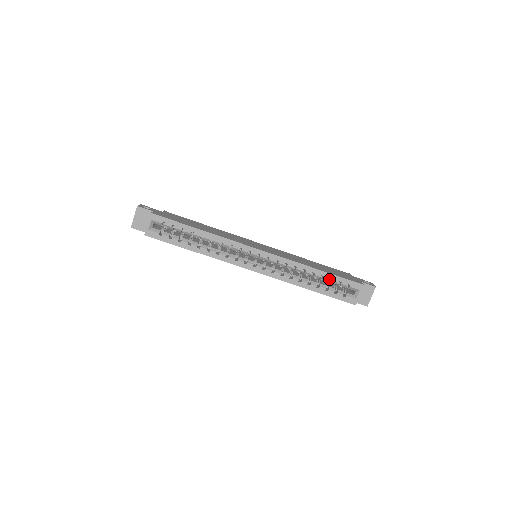
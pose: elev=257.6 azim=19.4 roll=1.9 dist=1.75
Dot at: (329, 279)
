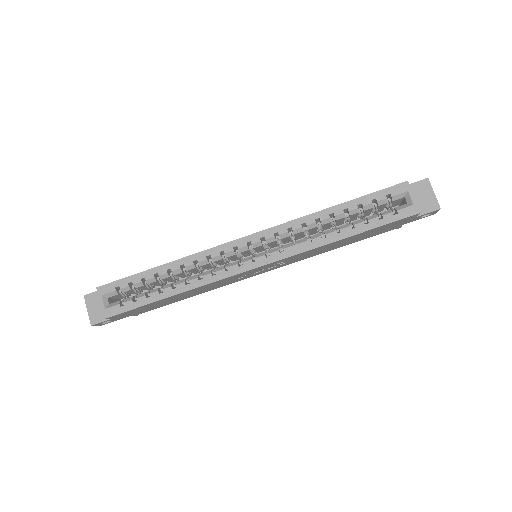
Dot at: (357, 207)
